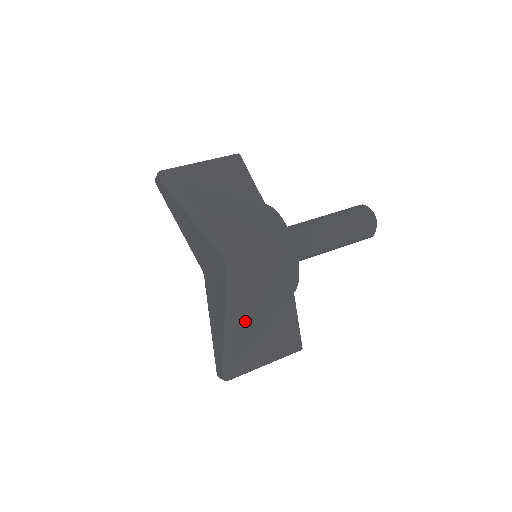
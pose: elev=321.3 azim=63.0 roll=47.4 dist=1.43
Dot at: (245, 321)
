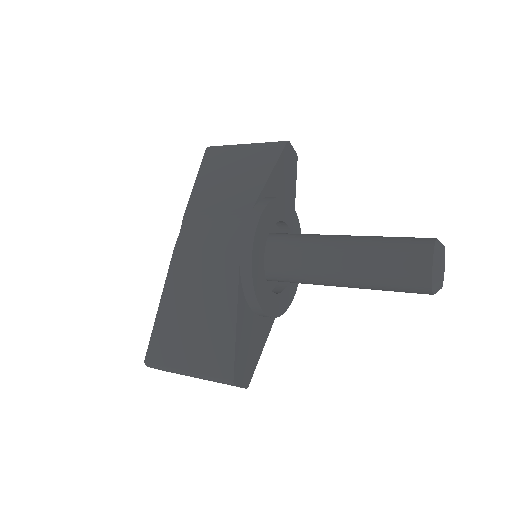
Dot at: (177, 303)
